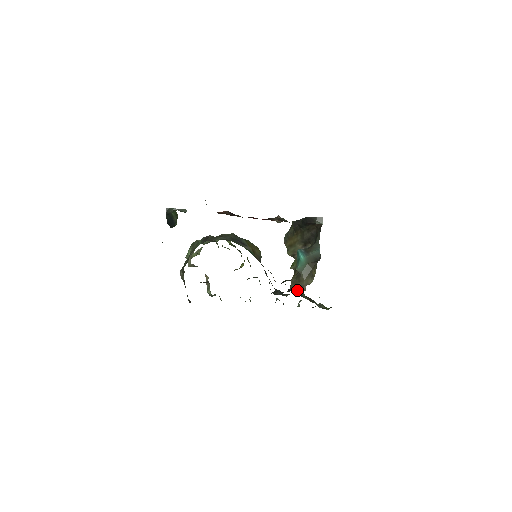
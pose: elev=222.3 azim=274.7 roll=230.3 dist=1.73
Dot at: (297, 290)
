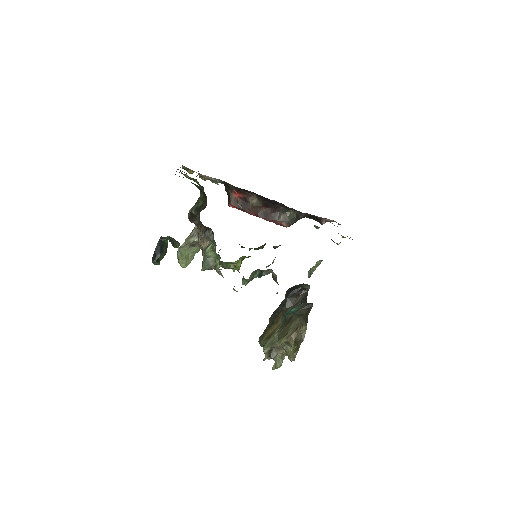
Dot at: occluded
